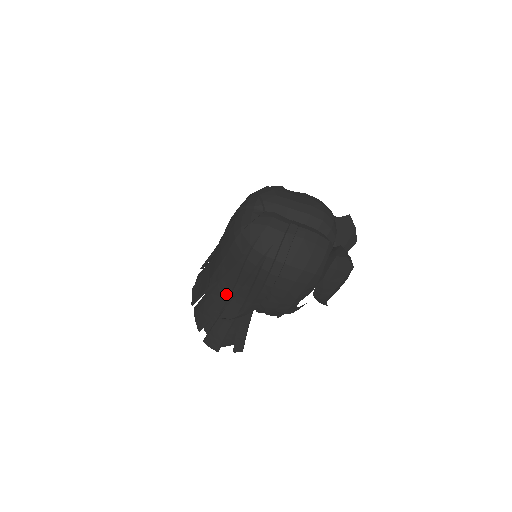
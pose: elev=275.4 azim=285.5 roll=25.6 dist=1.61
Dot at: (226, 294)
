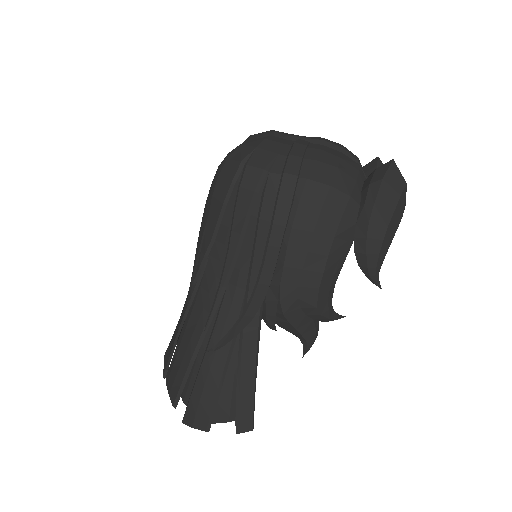
Dot at: (214, 295)
